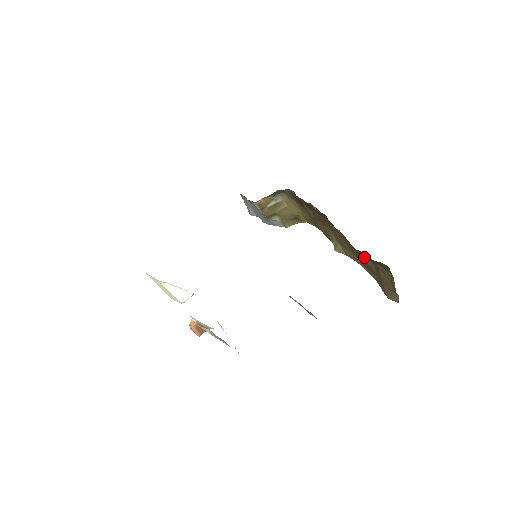
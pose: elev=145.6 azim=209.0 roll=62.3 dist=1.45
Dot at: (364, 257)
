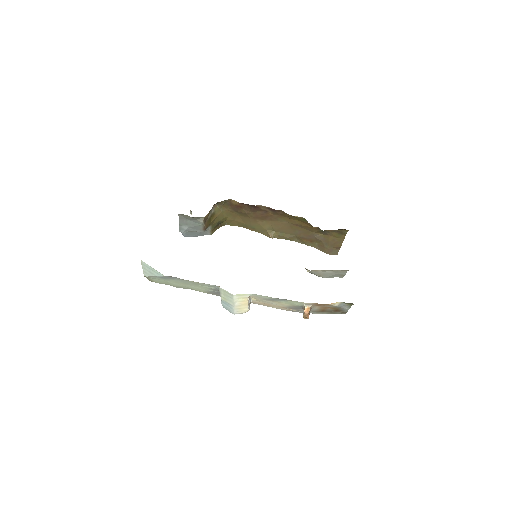
Dot at: (315, 232)
